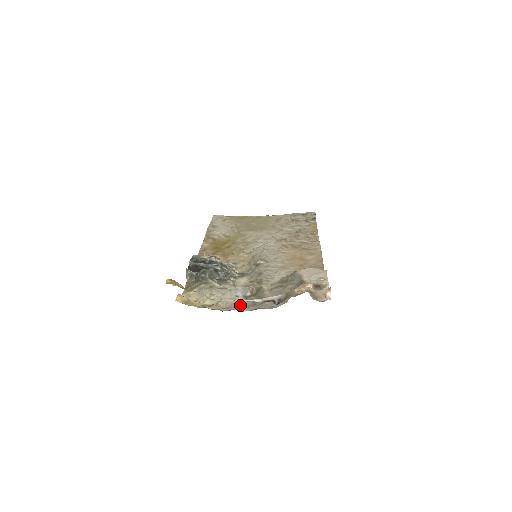
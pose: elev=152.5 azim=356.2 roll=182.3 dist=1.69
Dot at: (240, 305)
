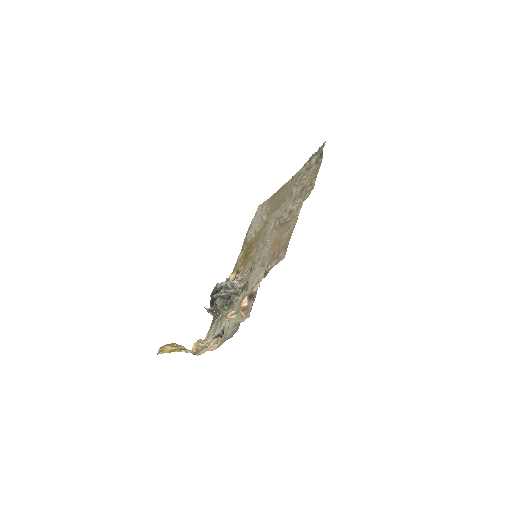
Dot at: (230, 333)
